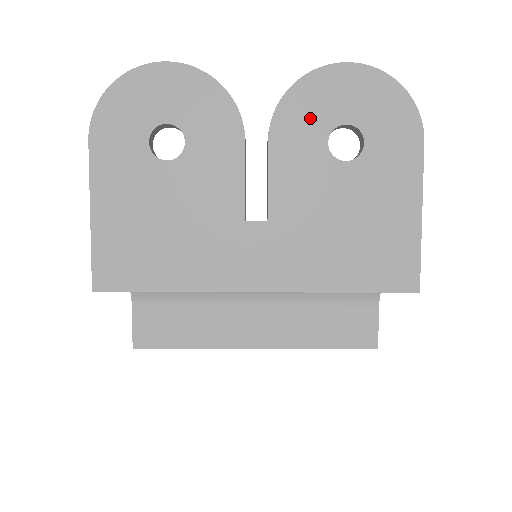
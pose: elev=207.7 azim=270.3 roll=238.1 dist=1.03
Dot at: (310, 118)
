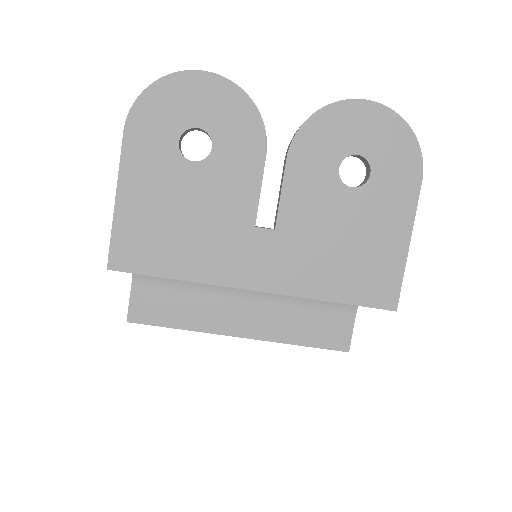
Dot at: (327, 144)
